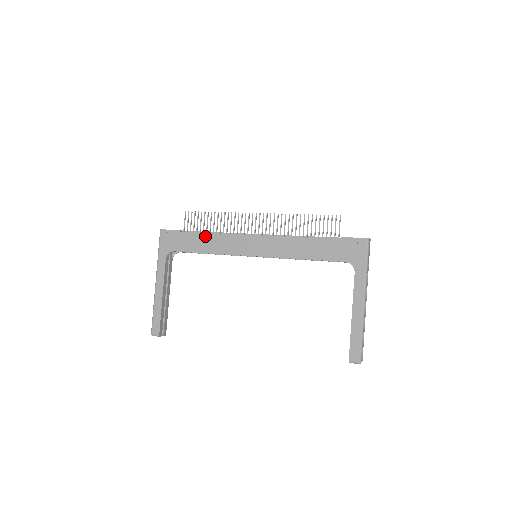
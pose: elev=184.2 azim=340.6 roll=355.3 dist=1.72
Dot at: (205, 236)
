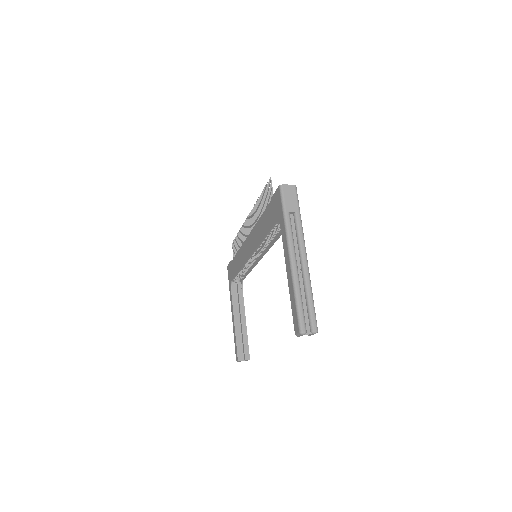
Dot at: (236, 257)
